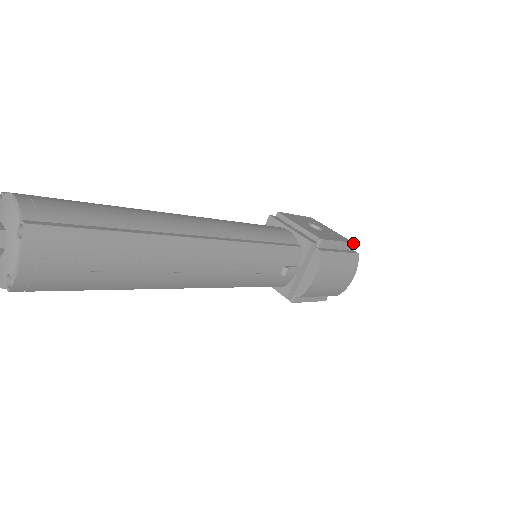
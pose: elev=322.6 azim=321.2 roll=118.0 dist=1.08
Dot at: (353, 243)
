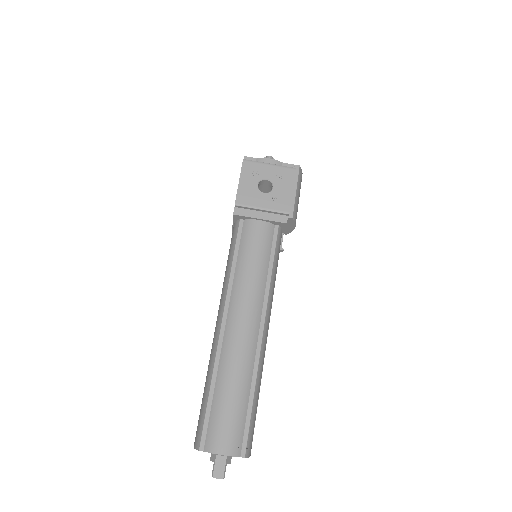
Dot at: (295, 169)
